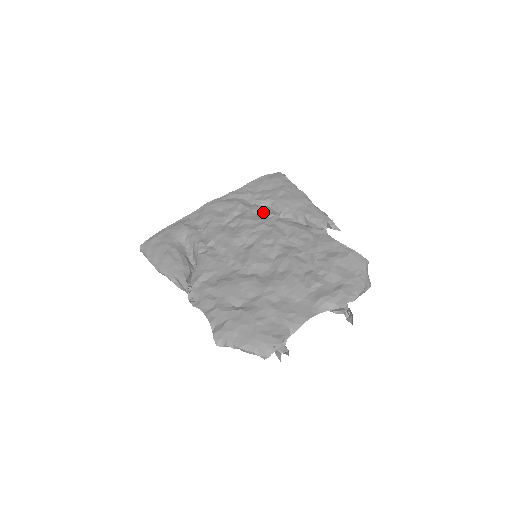
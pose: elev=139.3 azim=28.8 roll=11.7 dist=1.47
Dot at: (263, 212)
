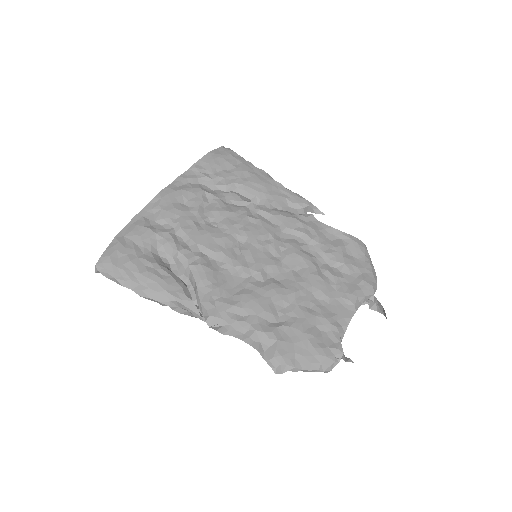
Dot at: (235, 200)
